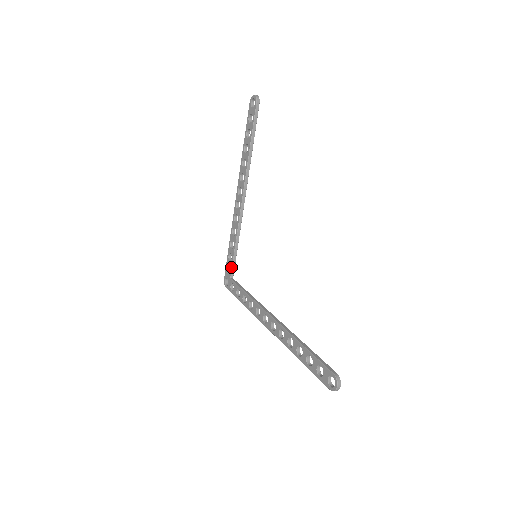
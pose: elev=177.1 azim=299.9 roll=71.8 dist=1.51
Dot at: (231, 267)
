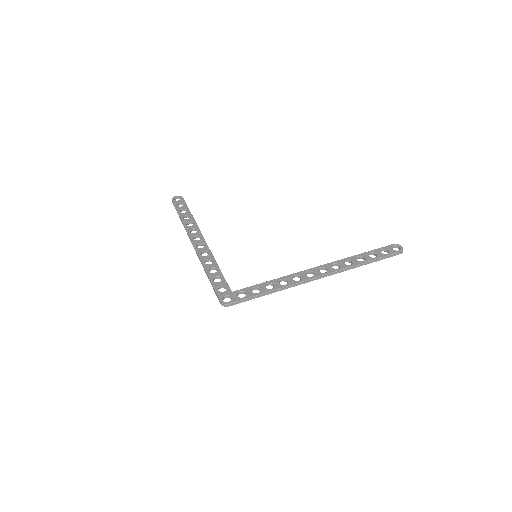
Dot at: (226, 283)
